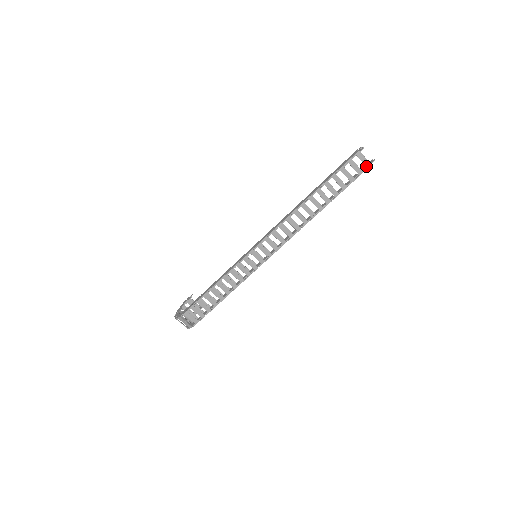
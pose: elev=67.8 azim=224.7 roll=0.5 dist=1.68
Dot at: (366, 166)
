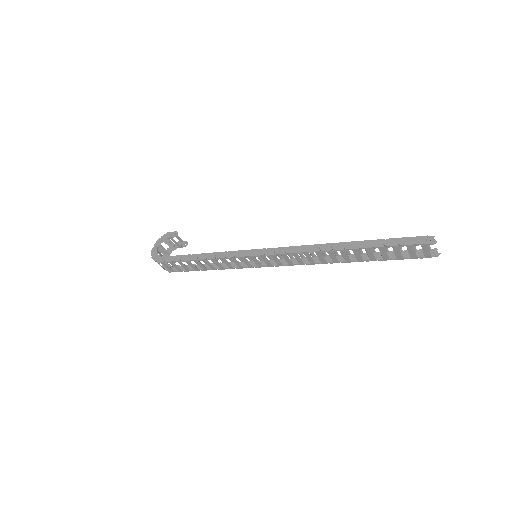
Dot at: (425, 256)
